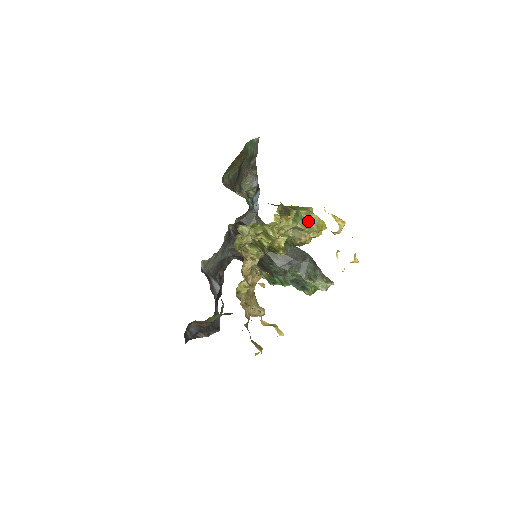
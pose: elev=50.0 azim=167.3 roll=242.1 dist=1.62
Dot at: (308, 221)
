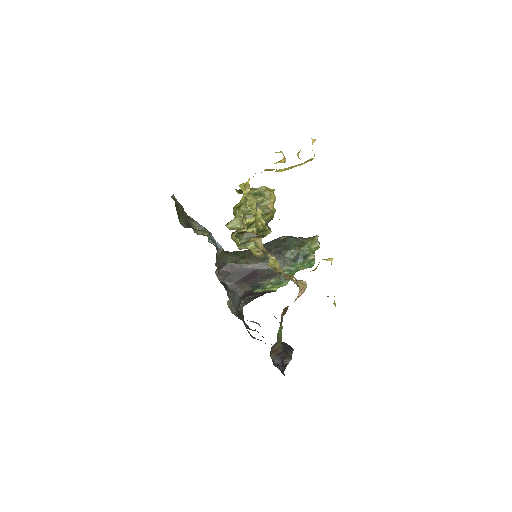
Dot at: (260, 193)
